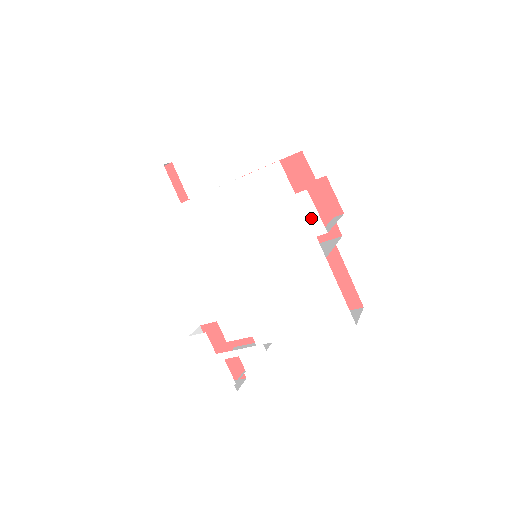
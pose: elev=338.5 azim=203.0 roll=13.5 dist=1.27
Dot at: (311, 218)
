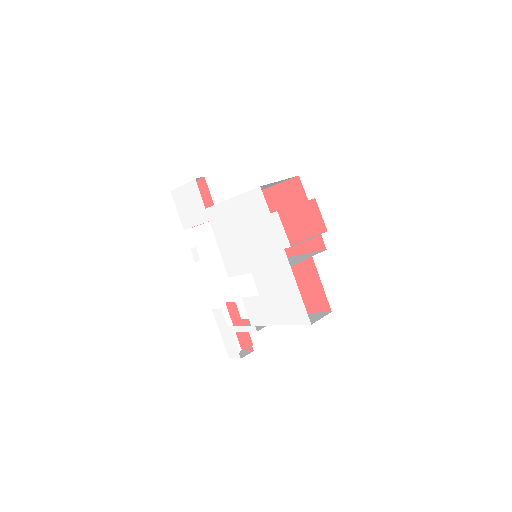
Dot at: (280, 234)
